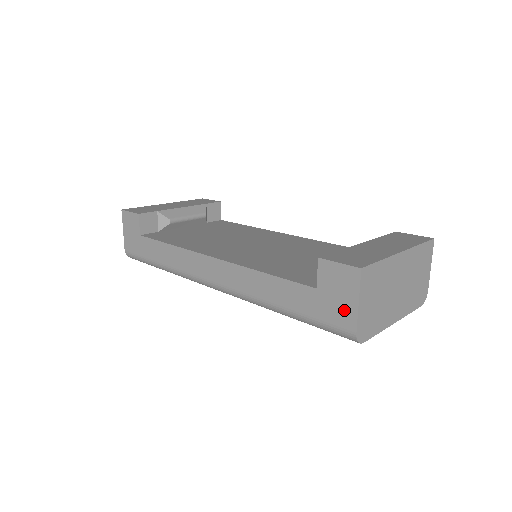
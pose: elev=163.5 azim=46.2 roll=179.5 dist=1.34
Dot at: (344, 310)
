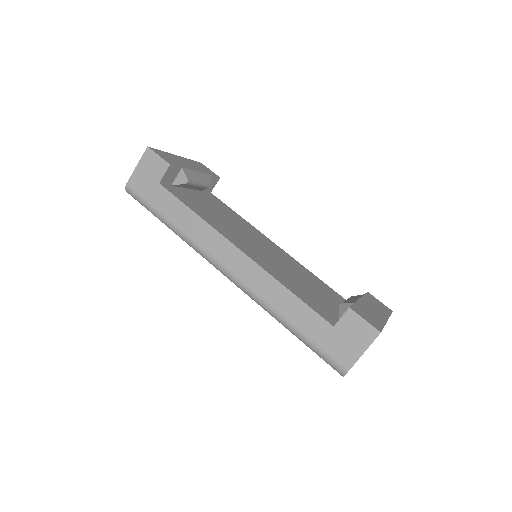
Dot at: (348, 352)
